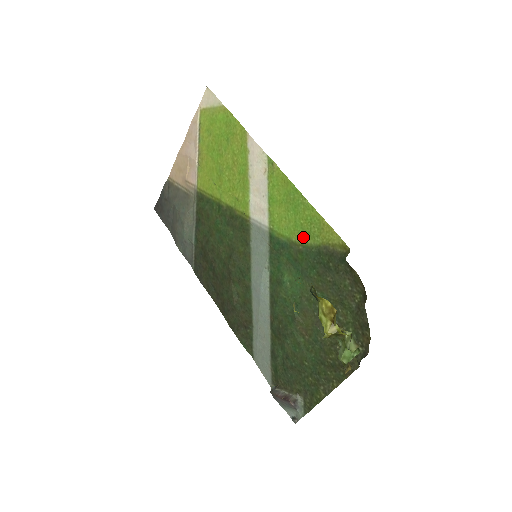
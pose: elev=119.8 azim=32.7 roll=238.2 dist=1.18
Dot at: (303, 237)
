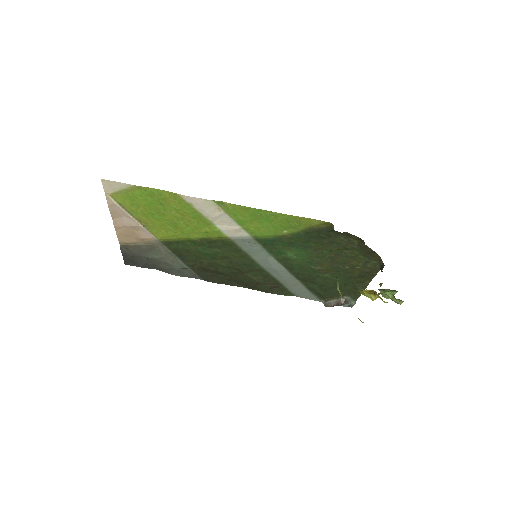
Dot at: (287, 231)
